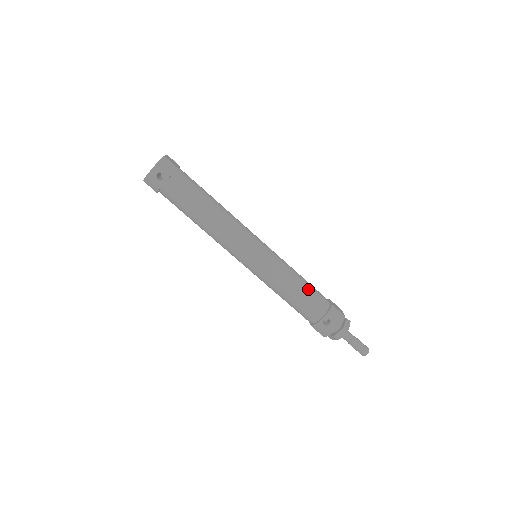
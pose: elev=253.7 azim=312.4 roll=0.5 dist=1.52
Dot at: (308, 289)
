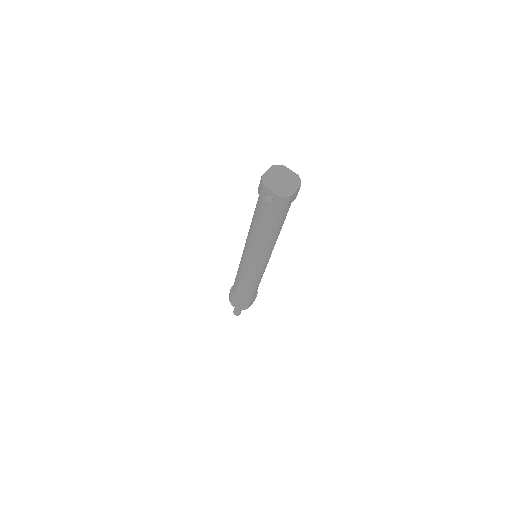
Dot at: (251, 292)
